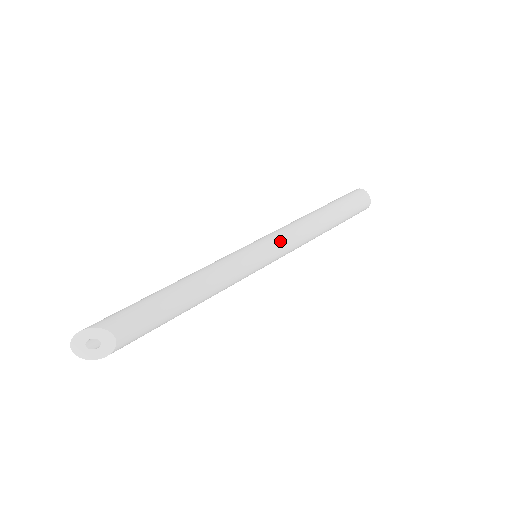
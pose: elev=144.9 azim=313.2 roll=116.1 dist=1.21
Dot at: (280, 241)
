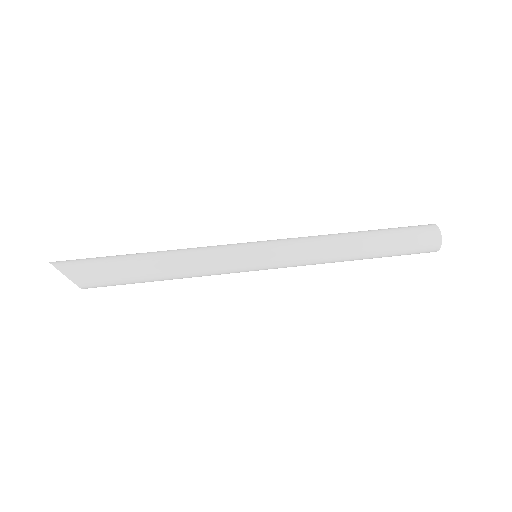
Dot at: (285, 264)
